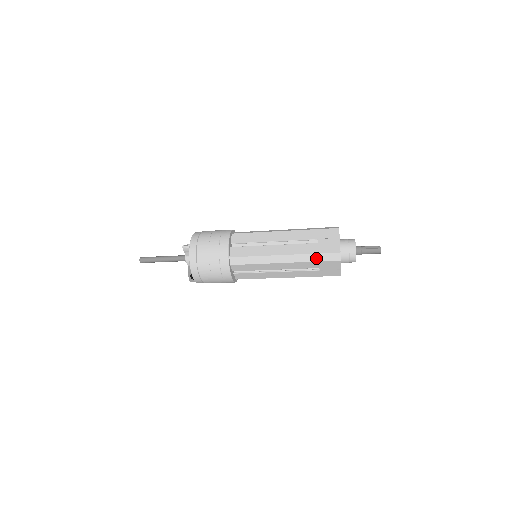
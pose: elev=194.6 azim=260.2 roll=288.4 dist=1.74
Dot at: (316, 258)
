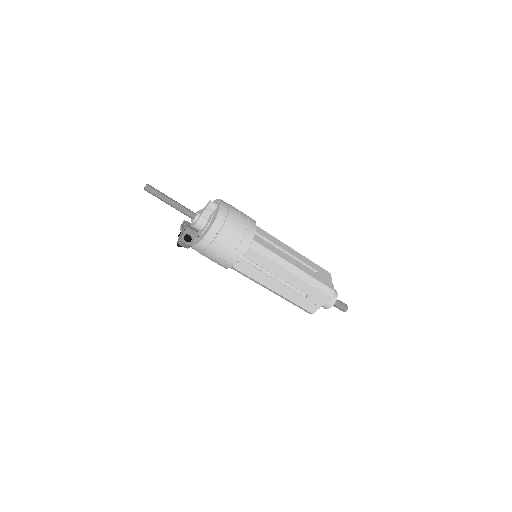
Dot at: (317, 285)
